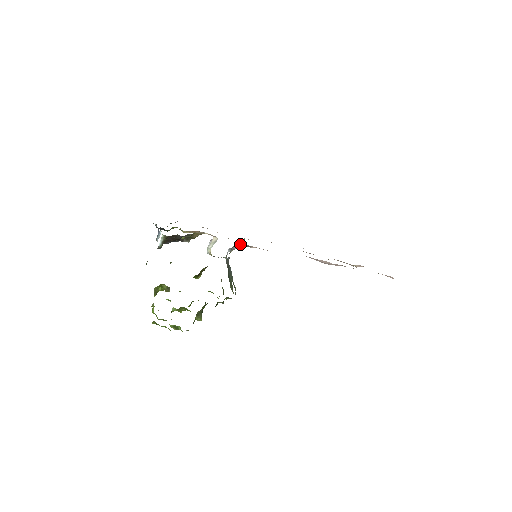
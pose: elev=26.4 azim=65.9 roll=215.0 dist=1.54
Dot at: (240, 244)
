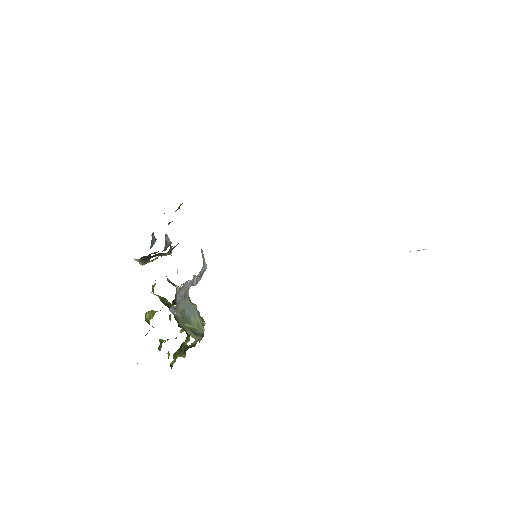
Dot at: occluded
